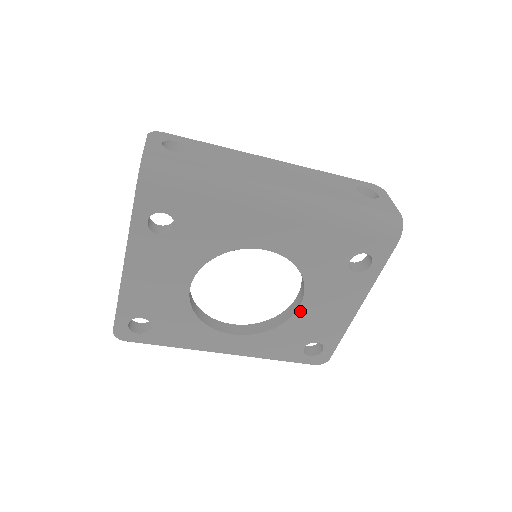
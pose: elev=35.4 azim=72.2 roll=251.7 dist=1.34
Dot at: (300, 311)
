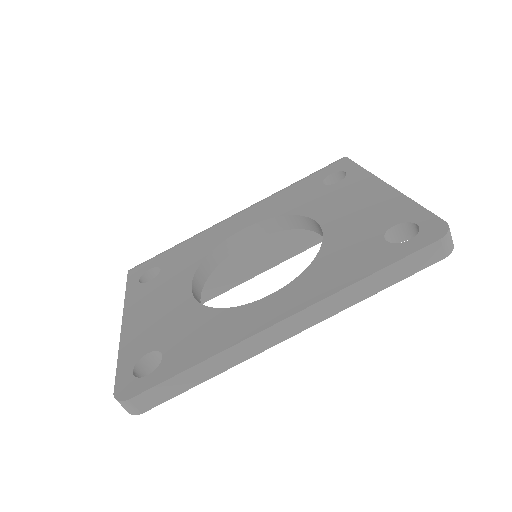
Dot at: (326, 227)
